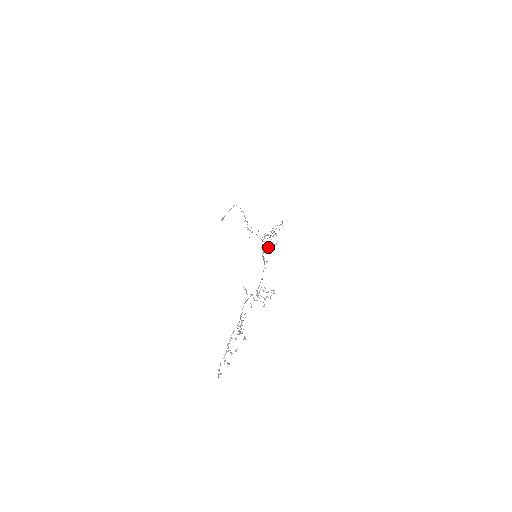
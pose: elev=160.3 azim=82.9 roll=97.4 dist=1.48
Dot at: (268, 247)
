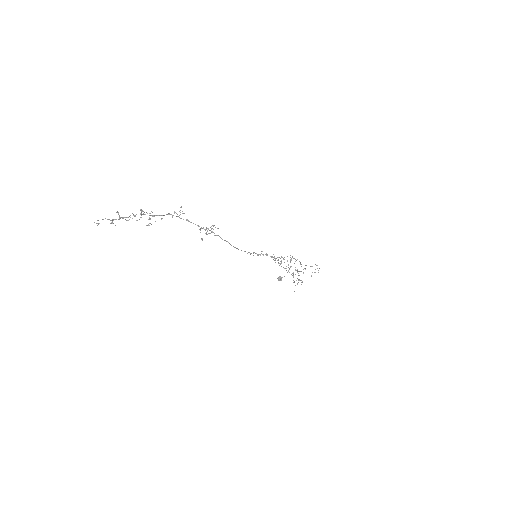
Dot at: (281, 263)
